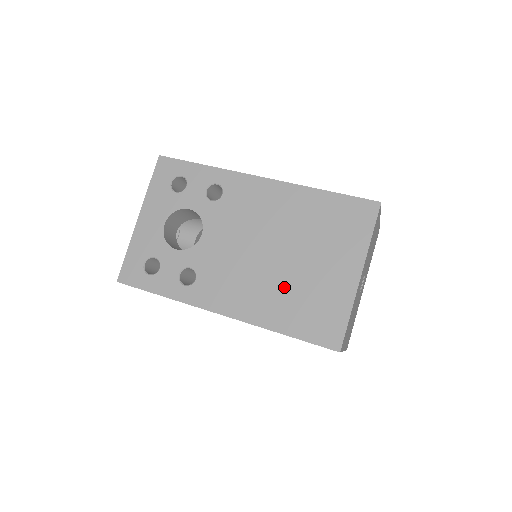
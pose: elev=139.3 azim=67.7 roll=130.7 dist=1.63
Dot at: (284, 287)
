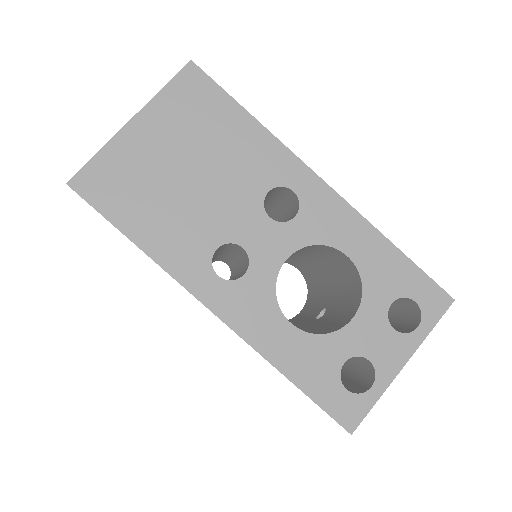
Dot at: occluded
